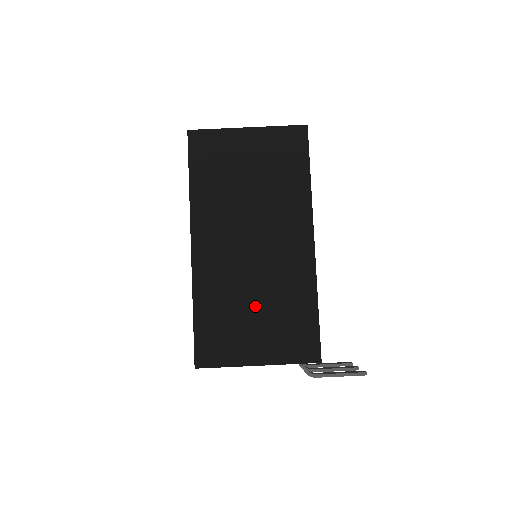
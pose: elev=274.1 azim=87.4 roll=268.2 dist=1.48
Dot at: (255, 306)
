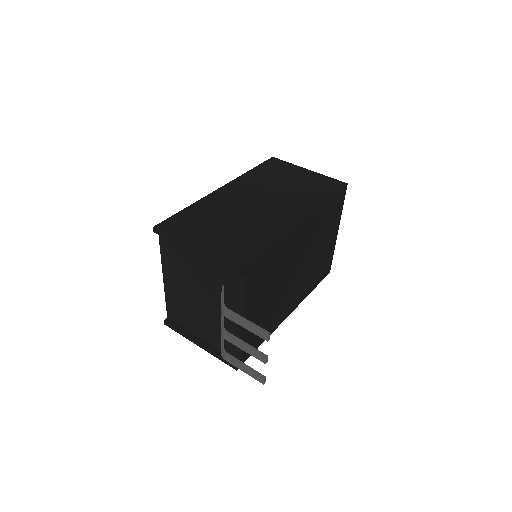
Dot at: (228, 225)
